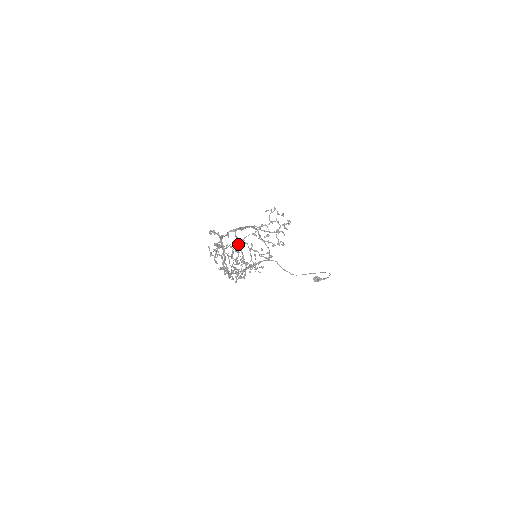
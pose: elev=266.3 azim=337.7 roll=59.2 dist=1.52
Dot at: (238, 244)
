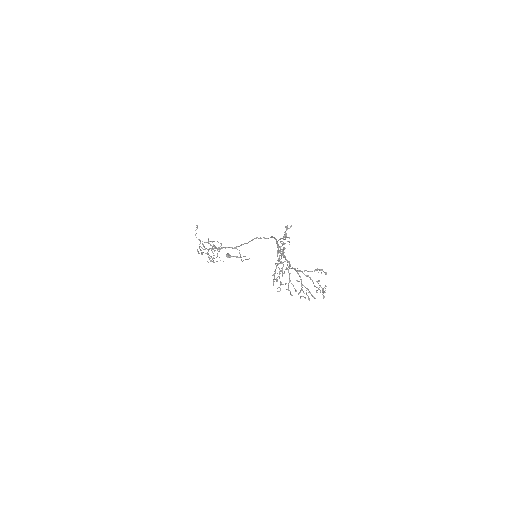
Dot at: occluded
